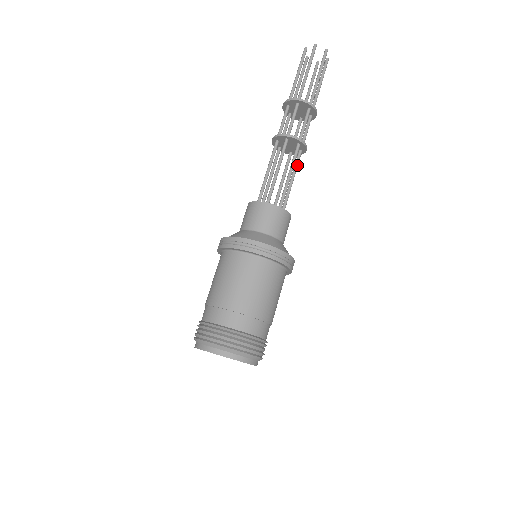
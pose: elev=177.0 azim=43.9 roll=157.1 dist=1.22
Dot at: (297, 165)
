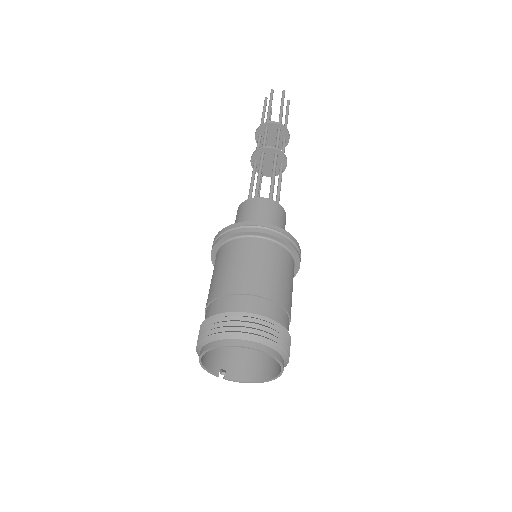
Dot at: (281, 174)
